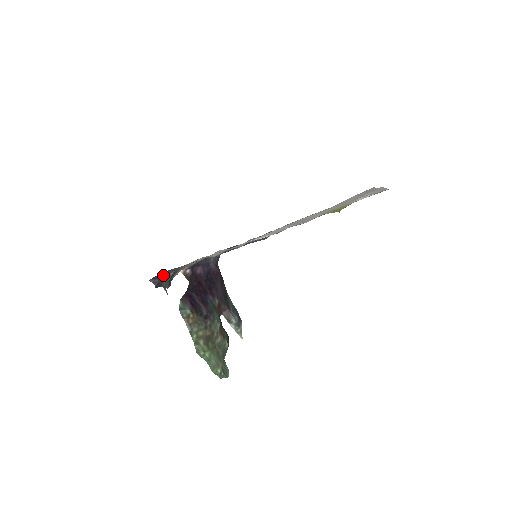
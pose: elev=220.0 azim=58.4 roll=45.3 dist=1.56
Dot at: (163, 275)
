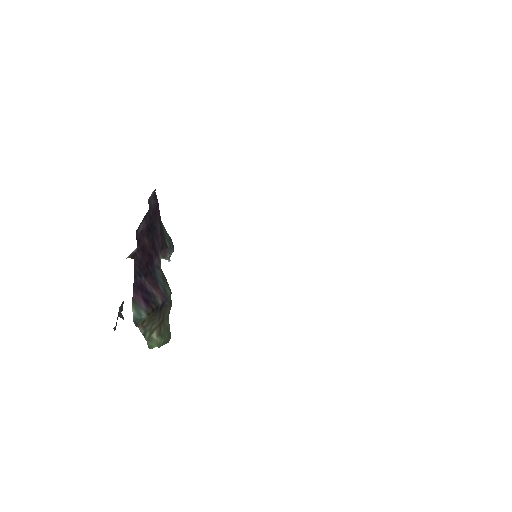
Dot at: occluded
